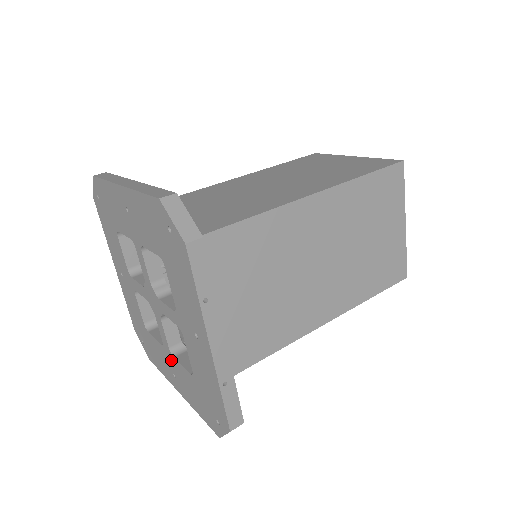
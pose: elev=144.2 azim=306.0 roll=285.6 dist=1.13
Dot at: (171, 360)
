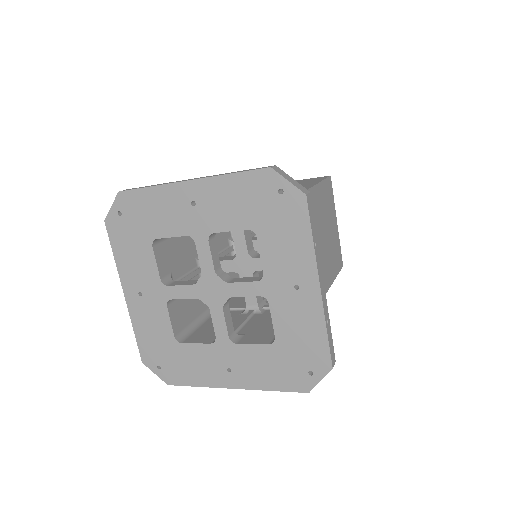
Dot at: (229, 351)
